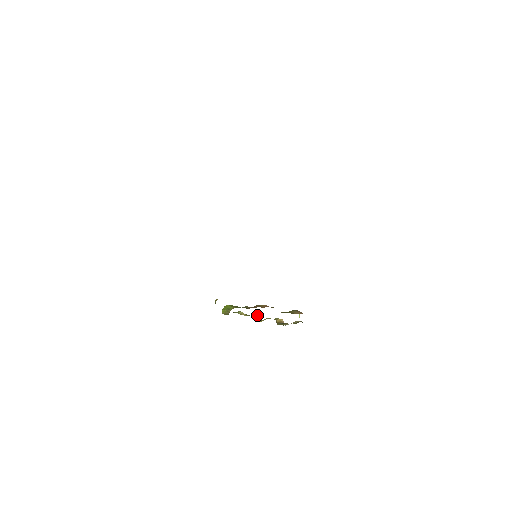
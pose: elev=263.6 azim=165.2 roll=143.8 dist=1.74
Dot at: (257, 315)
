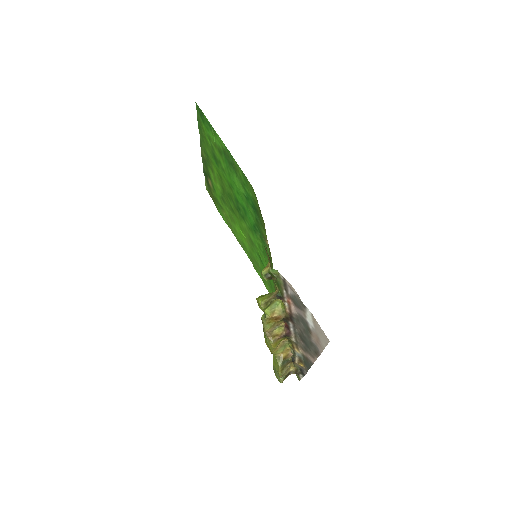
Dot at: (279, 327)
